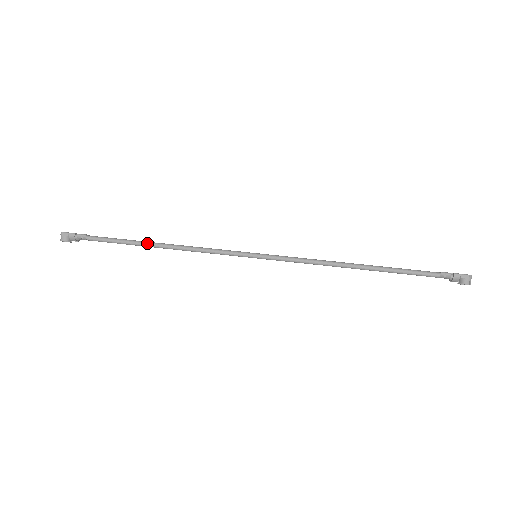
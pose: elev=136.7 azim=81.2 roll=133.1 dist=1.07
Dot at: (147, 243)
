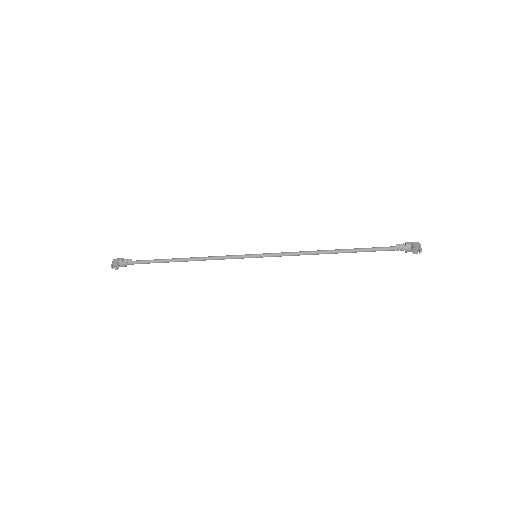
Dot at: (175, 258)
